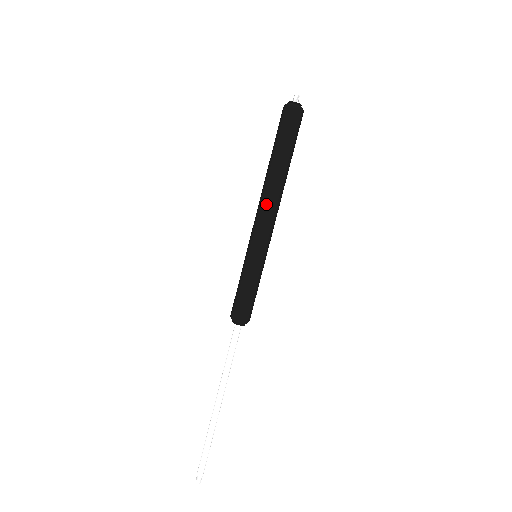
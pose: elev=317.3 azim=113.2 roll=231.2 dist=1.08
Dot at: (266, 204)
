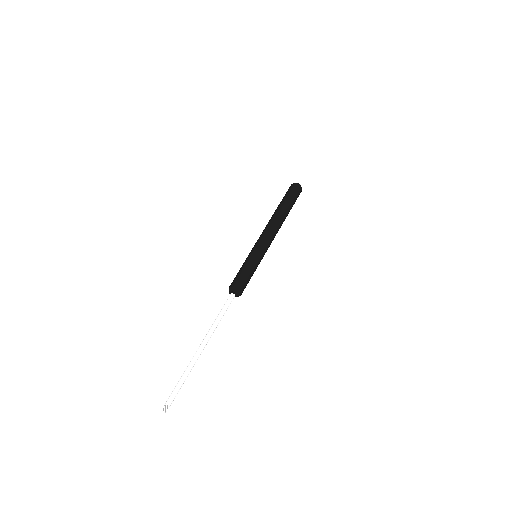
Dot at: (272, 226)
